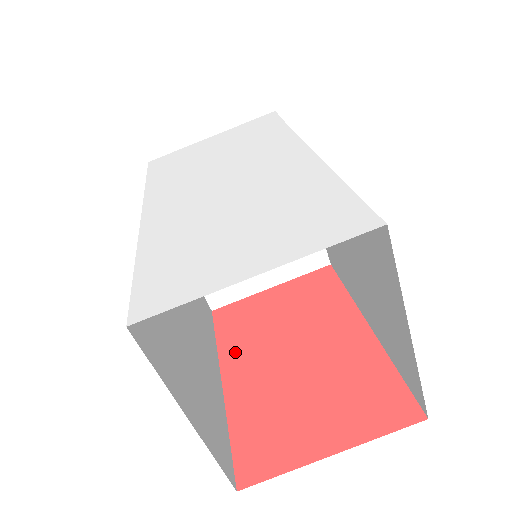
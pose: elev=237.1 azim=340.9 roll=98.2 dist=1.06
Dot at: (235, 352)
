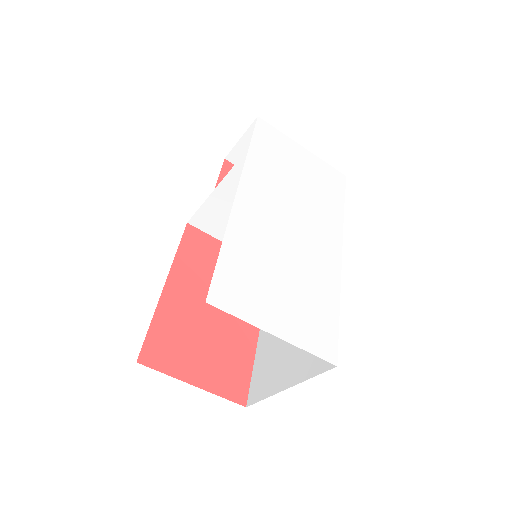
Dot at: (184, 272)
